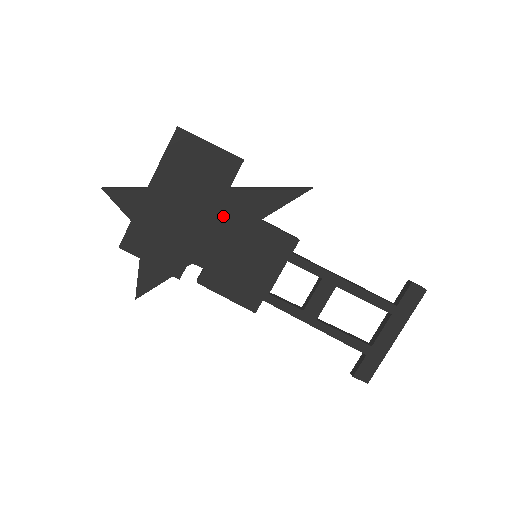
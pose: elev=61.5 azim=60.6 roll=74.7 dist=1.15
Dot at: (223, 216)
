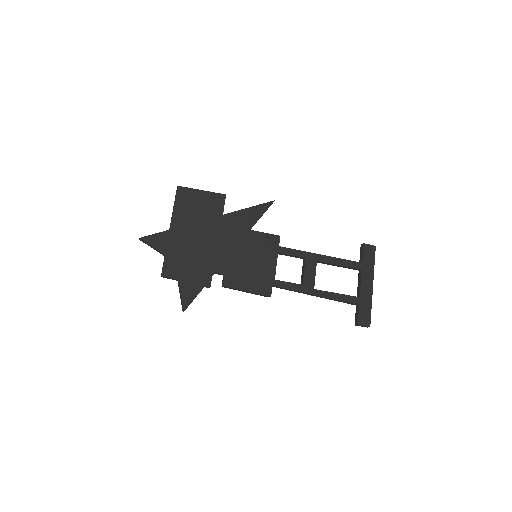
Dot at: (225, 234)
